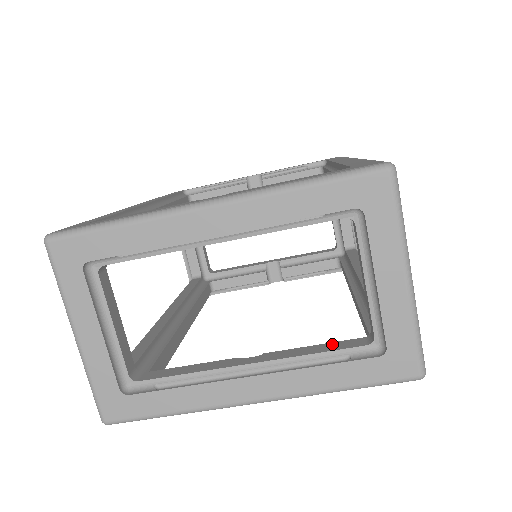
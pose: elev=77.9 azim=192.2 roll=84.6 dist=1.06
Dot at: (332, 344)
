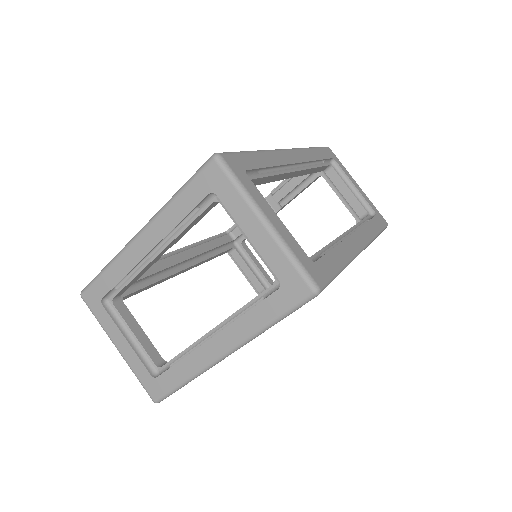
Dot at: occluded
